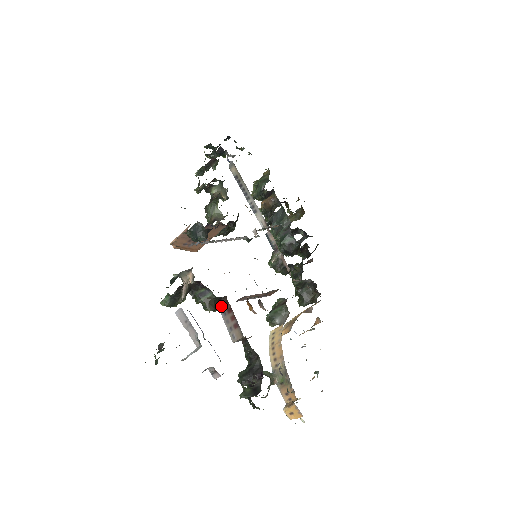
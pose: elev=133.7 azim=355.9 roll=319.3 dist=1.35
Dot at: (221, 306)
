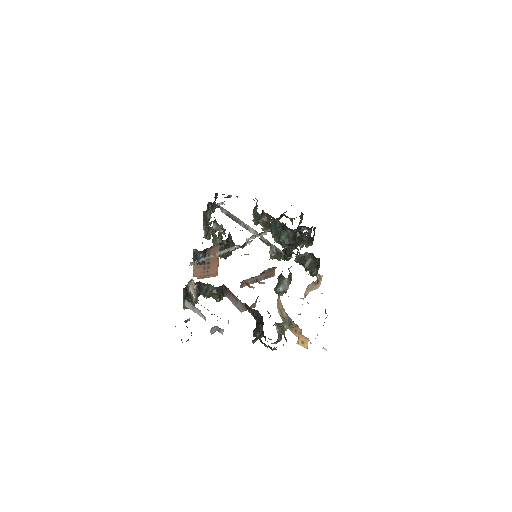
Dot at: (226, 293)
